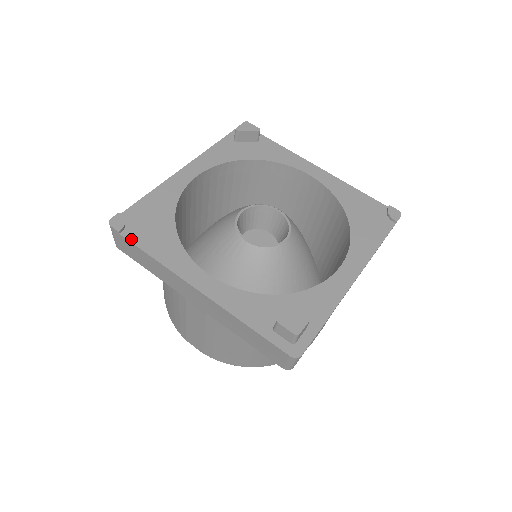
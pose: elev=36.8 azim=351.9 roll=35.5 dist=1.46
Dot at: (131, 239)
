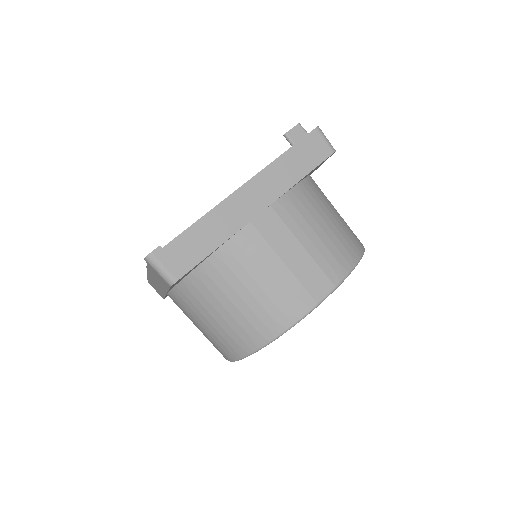
Dot at: (173, 240)
